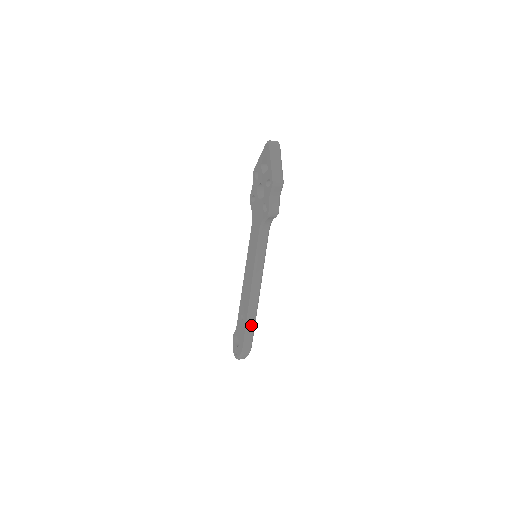
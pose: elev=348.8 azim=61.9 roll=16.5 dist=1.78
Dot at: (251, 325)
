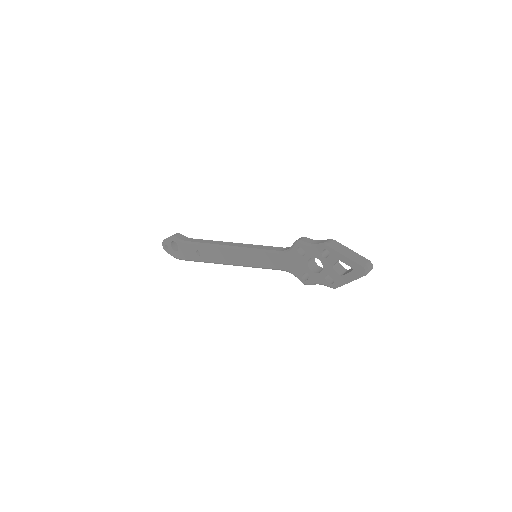
Dot at: occluded
